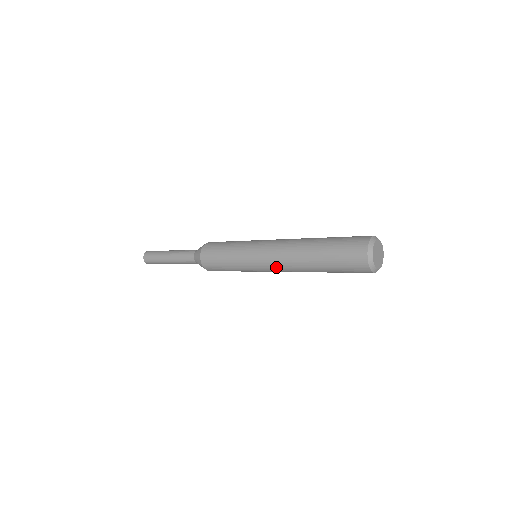
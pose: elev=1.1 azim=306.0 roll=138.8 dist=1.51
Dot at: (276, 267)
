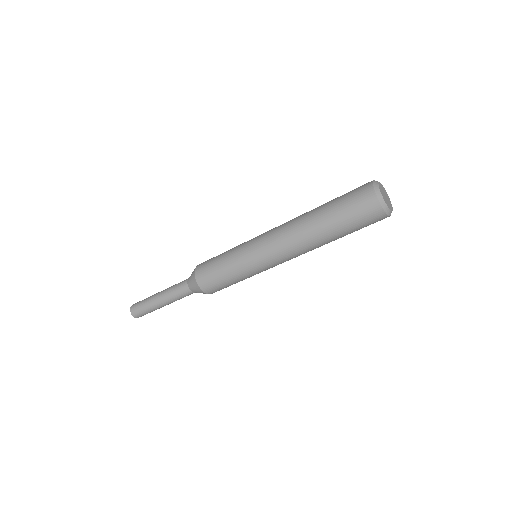
Dot at: (275, 235)
